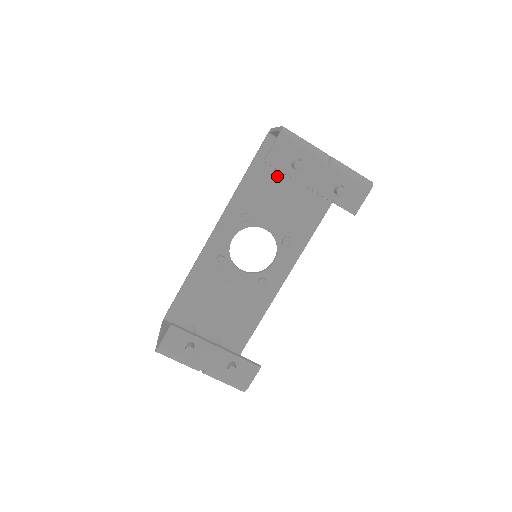
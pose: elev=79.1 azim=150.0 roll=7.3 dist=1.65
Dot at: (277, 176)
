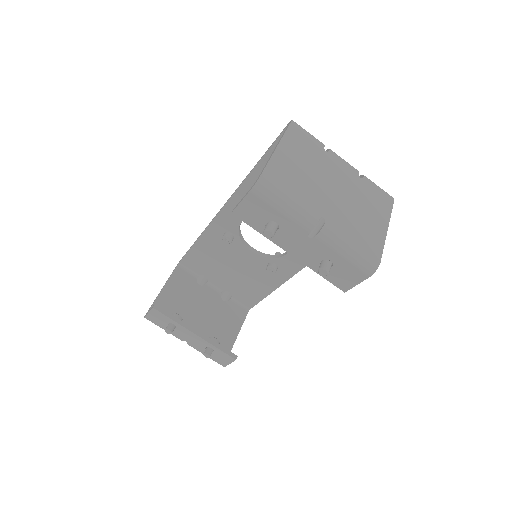
Dot at: occluded
